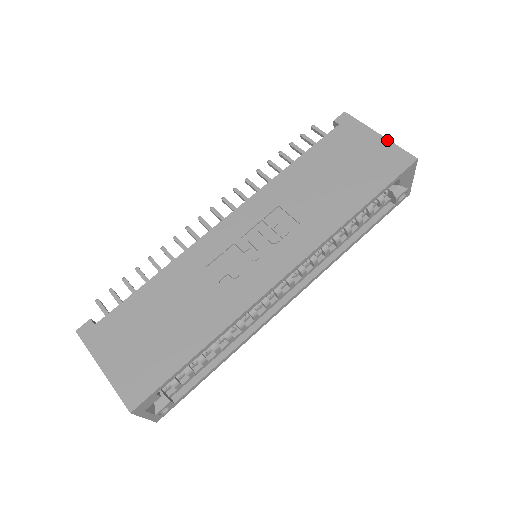
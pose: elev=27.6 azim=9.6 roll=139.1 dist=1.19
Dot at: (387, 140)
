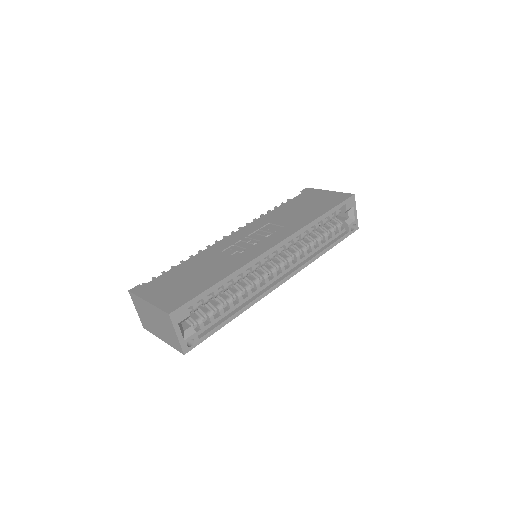
Dot at: (334, 192)
